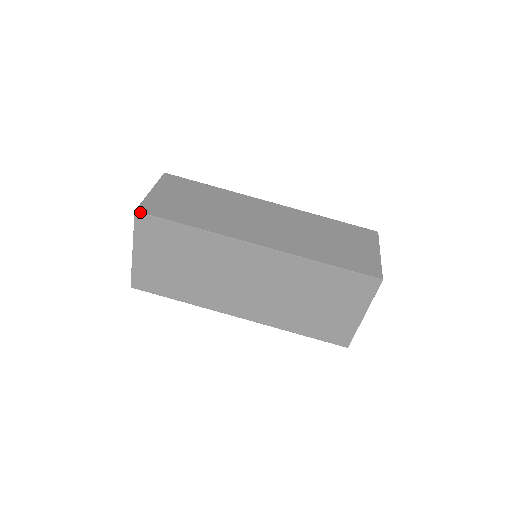
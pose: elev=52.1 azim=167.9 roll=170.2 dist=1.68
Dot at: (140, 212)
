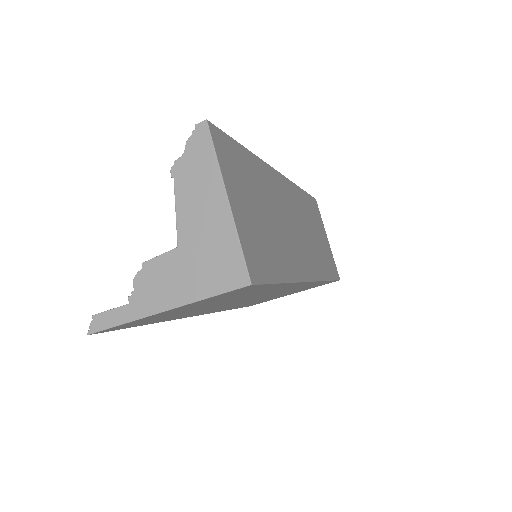
Dot at: (256, 284)
